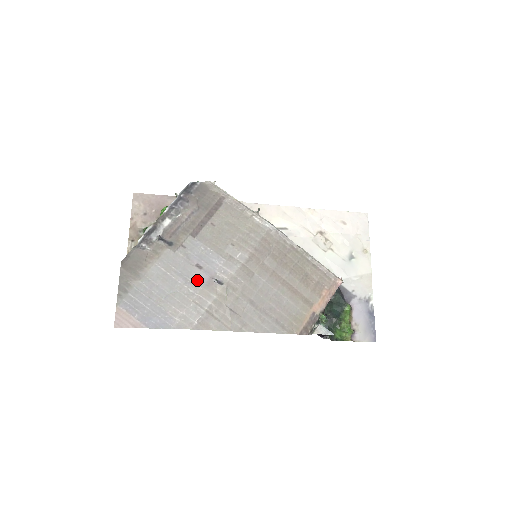
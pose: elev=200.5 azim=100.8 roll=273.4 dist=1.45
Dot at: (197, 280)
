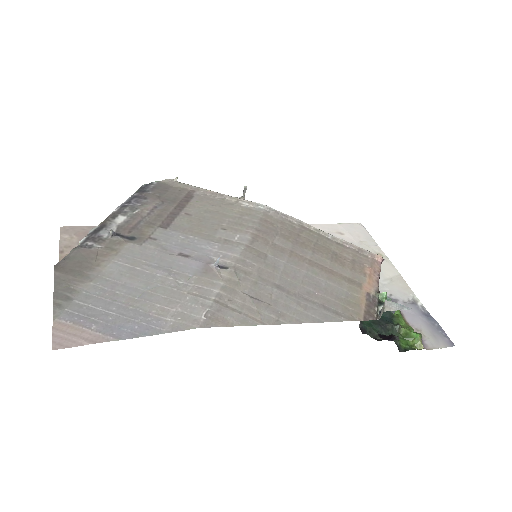
Dot at: (186, 269)
